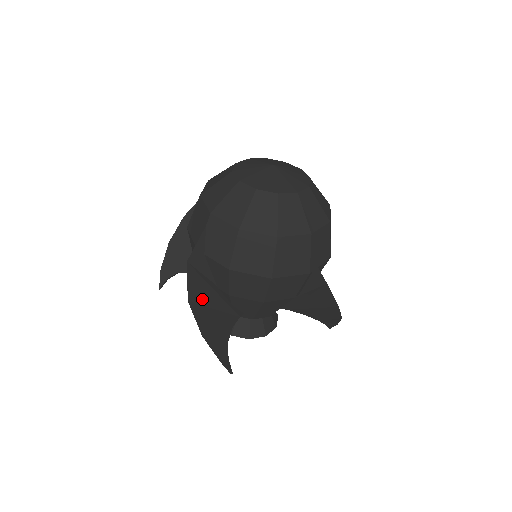
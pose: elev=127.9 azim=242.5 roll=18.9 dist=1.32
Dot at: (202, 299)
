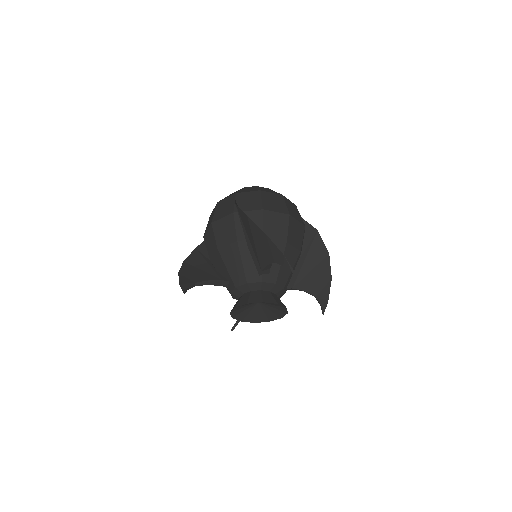
Dot at: occluded
